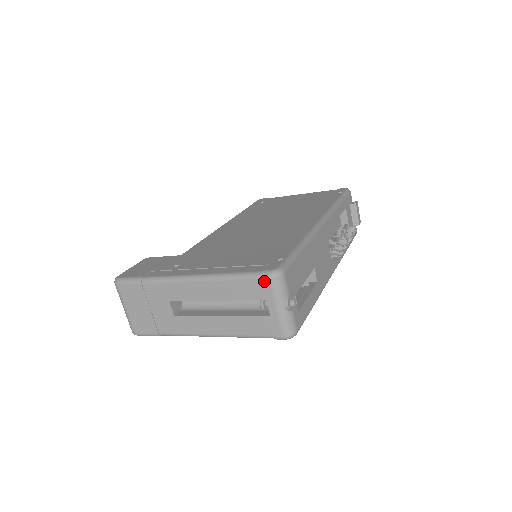
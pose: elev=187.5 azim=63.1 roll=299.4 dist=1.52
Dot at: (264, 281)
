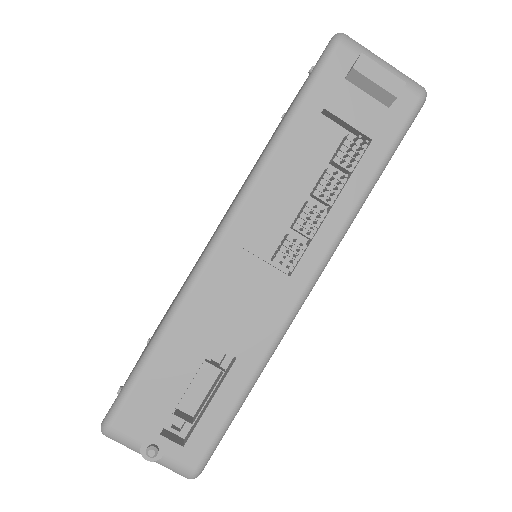
Dot at: occluded
